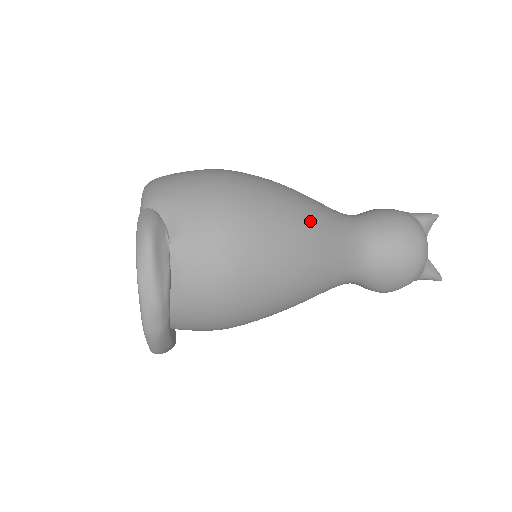
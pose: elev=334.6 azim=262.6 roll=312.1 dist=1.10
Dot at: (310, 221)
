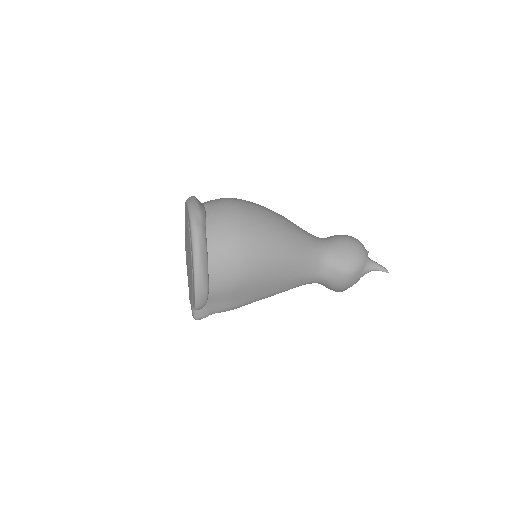
Dot at: occluded
